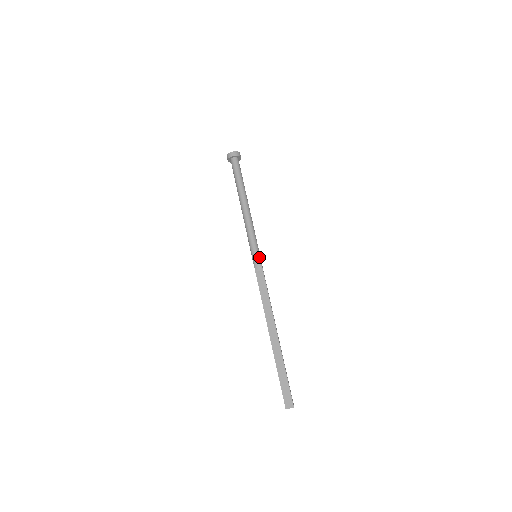
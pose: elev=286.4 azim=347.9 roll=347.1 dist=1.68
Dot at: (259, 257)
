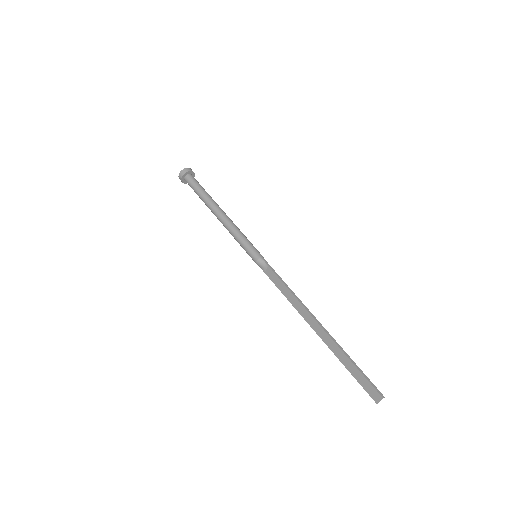
Dot at: (257, 256)
